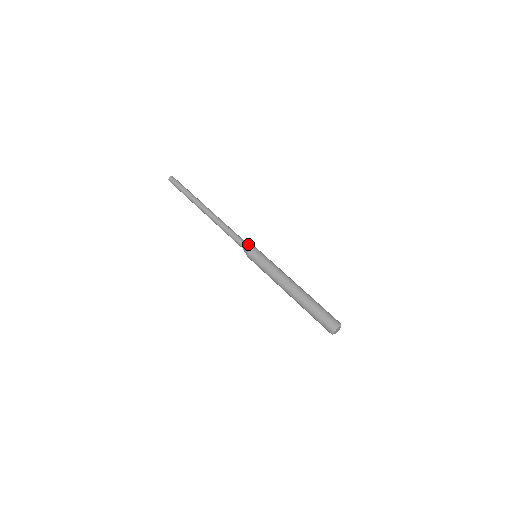
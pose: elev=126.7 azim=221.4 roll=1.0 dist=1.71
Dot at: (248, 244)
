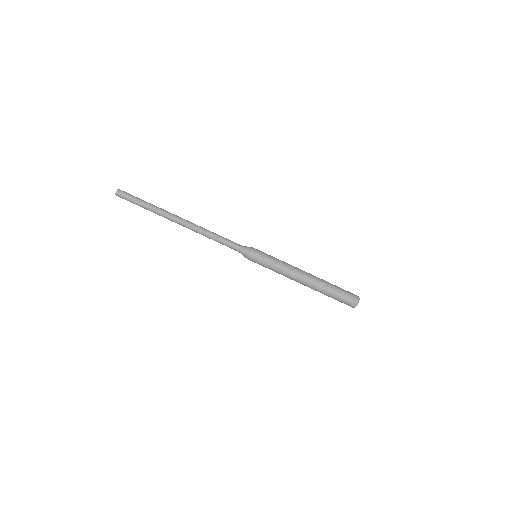
Dot at: (241, 253)
